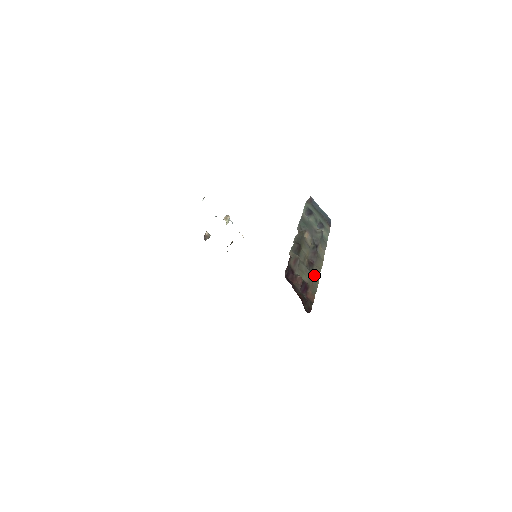
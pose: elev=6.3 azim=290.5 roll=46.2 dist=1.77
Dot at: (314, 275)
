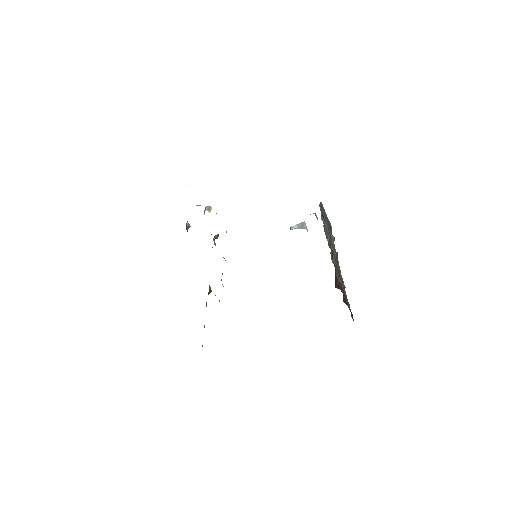
Dot at: occluded
